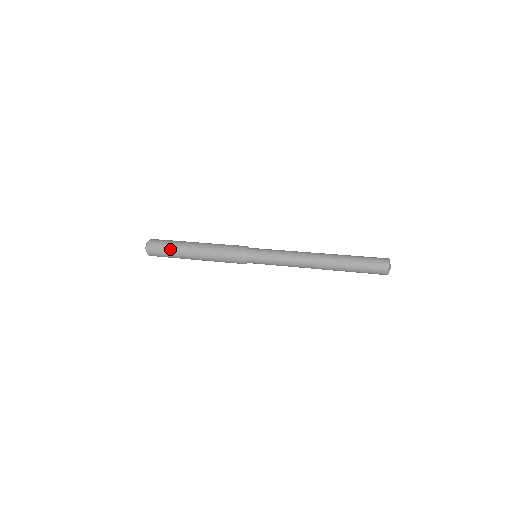
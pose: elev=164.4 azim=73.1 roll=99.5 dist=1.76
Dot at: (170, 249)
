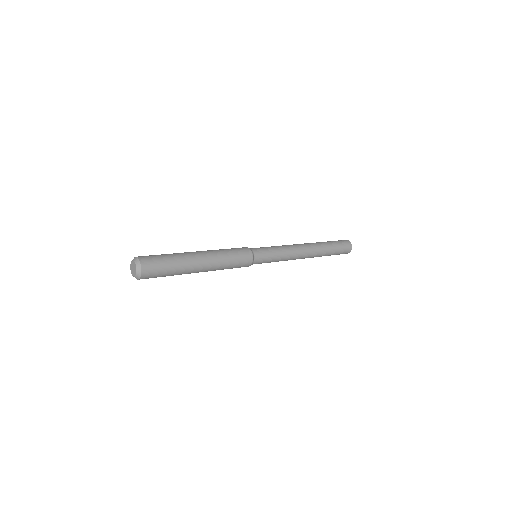
Dot at: (173, 259)
